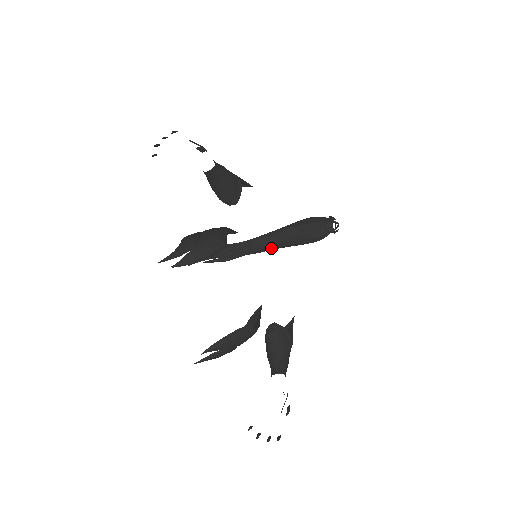
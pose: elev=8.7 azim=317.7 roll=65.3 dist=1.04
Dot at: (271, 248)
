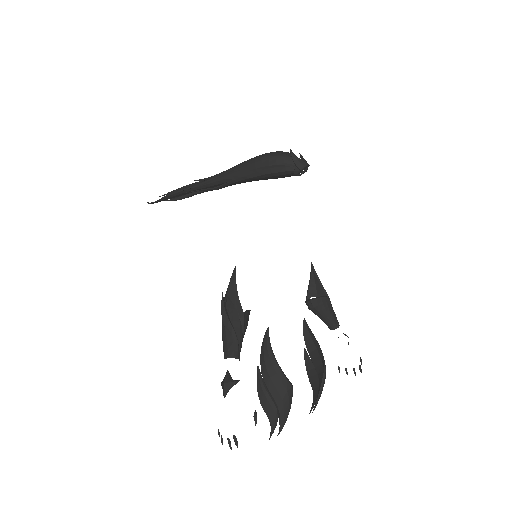
Dot at: occluded
